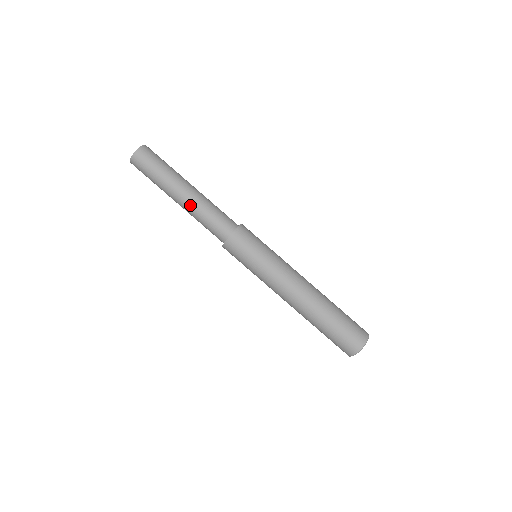
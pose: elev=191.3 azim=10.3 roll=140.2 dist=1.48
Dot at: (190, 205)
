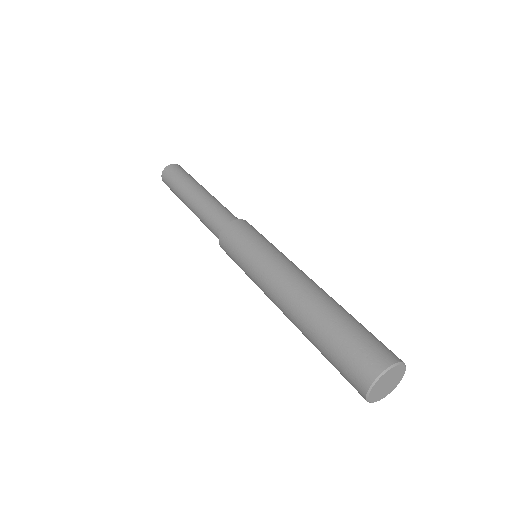
Dot at: (197, 204)
